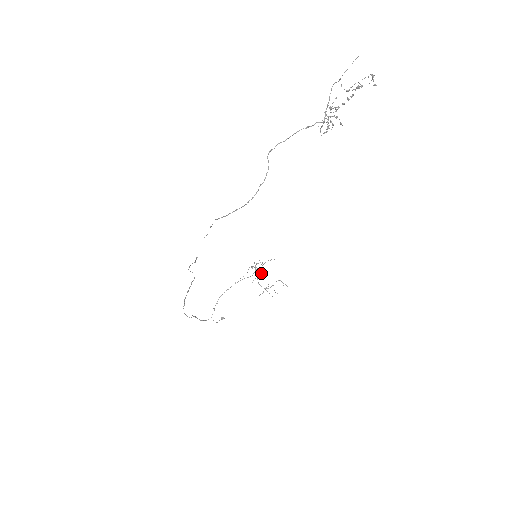
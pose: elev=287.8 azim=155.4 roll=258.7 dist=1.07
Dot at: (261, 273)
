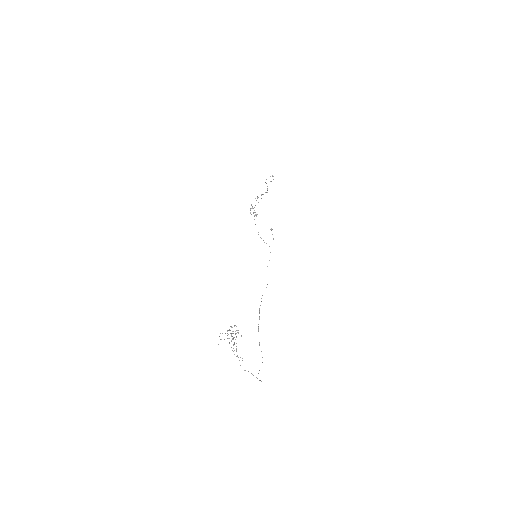
Dot at: (256, 200)
